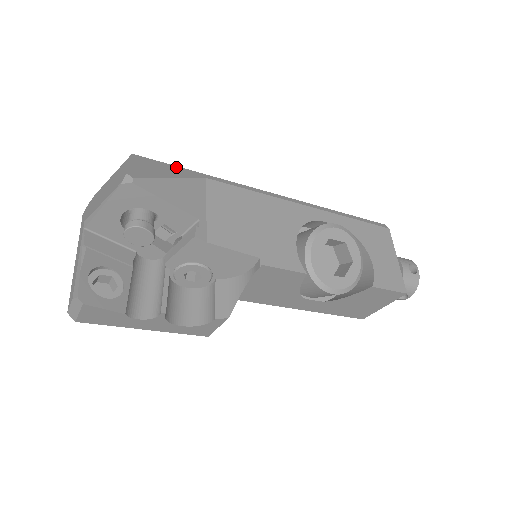
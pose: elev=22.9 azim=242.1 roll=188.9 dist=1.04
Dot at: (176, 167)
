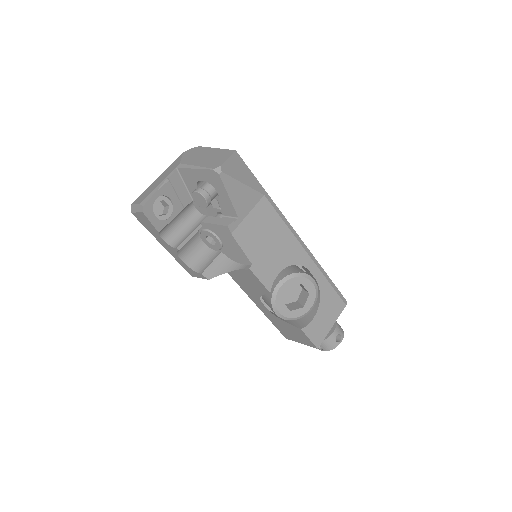
Dot at: (253, 176)
